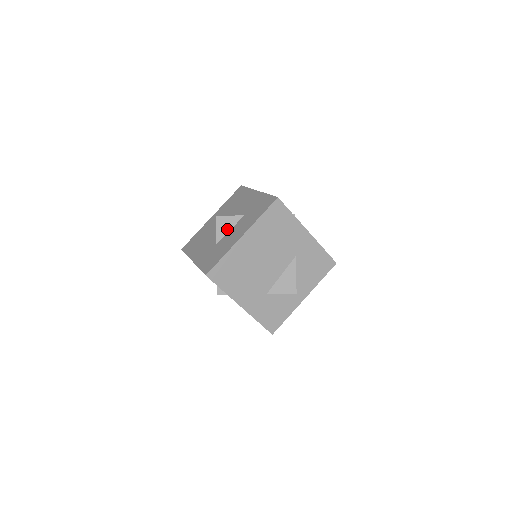
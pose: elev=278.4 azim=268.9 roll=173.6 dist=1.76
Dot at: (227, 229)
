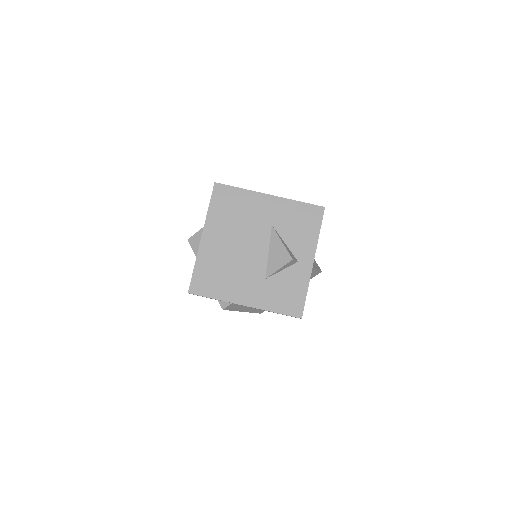
Dot at: occluded
